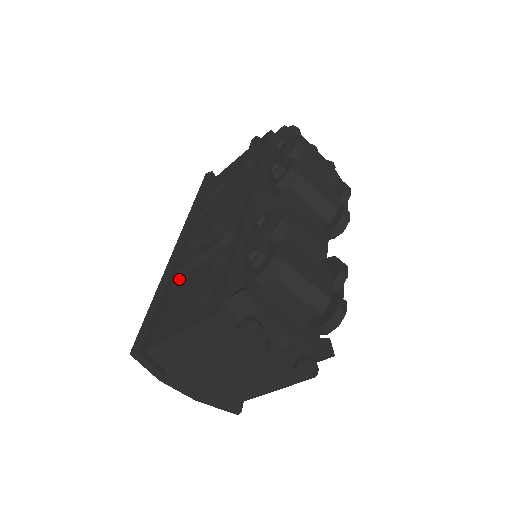
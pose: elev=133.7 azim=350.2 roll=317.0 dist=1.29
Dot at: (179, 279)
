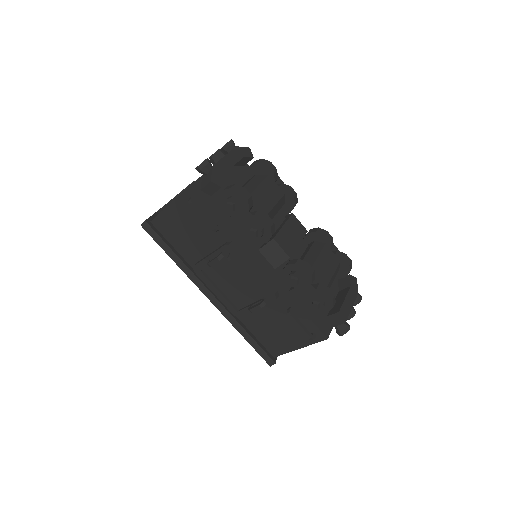
Dot at: occluded
